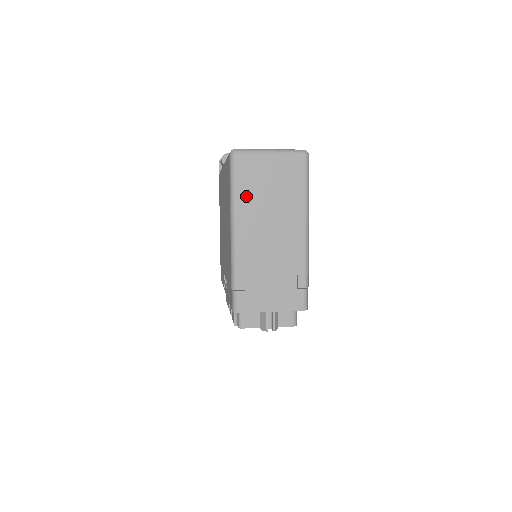
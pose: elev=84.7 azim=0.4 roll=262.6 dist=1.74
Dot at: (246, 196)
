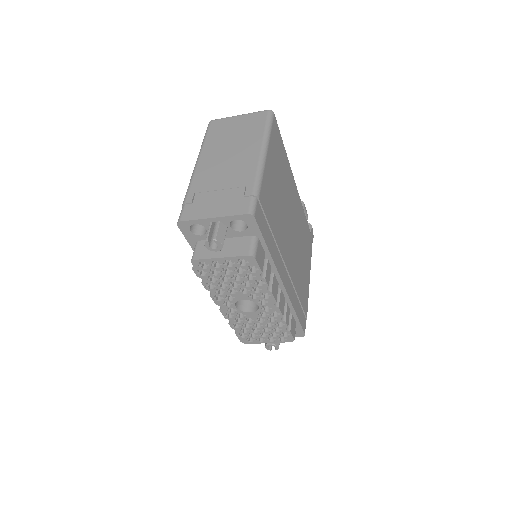
Dot at: (212, 142)
